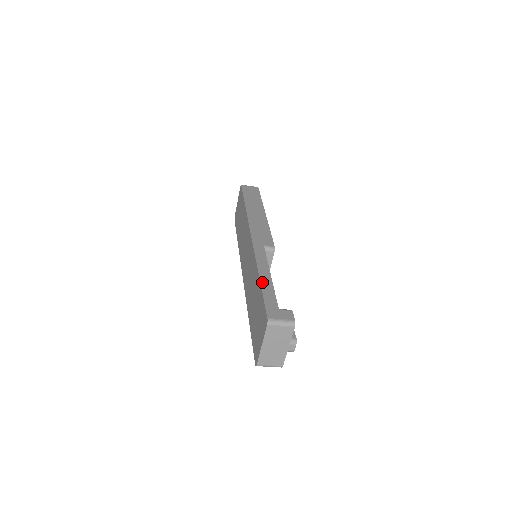
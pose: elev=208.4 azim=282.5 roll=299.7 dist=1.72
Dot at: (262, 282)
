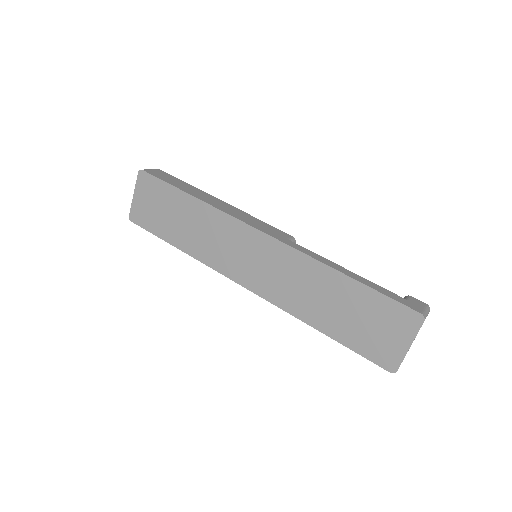
Dot at: (357, 279)
